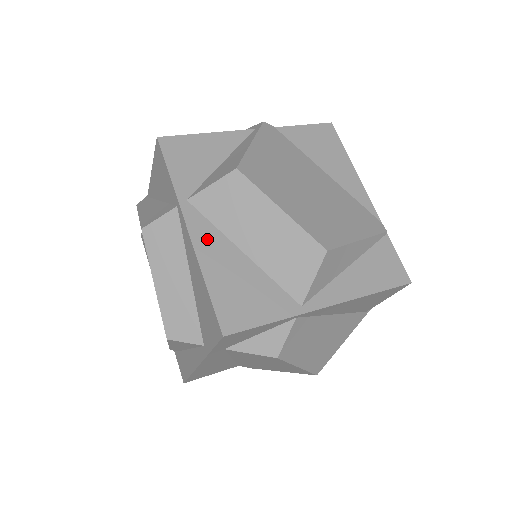
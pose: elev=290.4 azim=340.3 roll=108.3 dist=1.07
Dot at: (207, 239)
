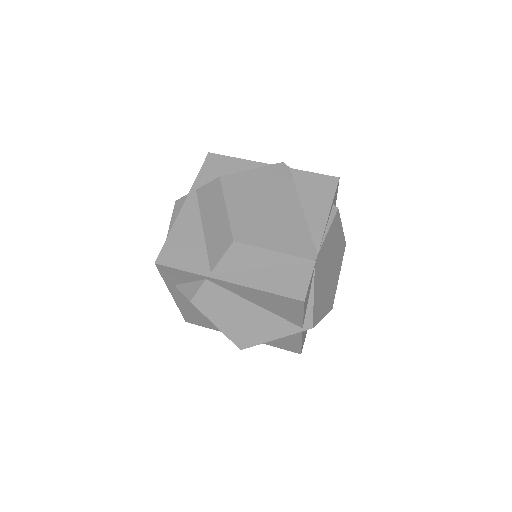
Dot at: (189, 213)
